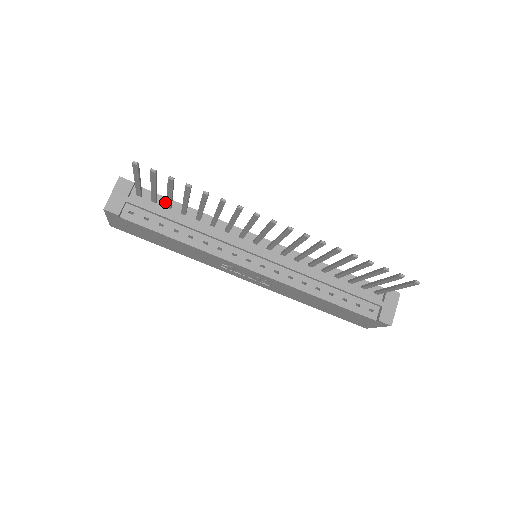
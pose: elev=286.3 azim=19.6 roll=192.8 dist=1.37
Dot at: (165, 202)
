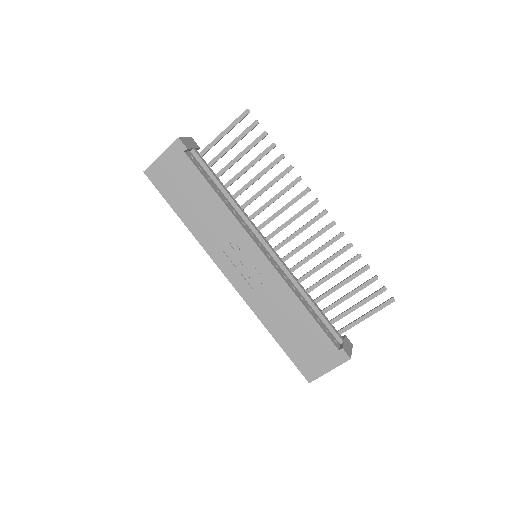
Dot at: occluded
